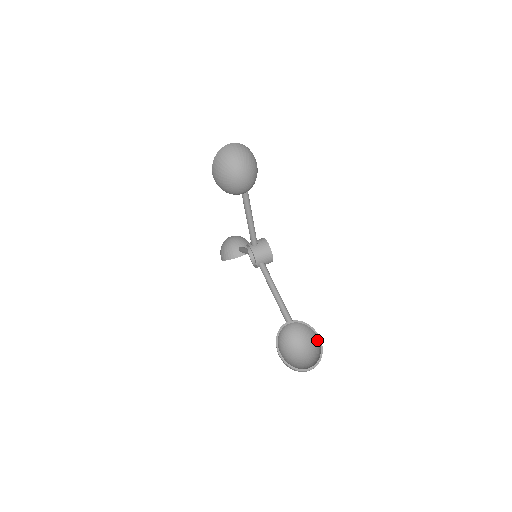
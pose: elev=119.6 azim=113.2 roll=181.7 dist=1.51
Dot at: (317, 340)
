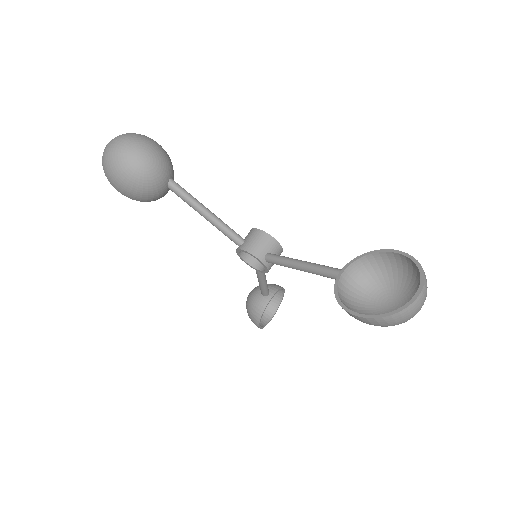
Dot at: (398, 259)
